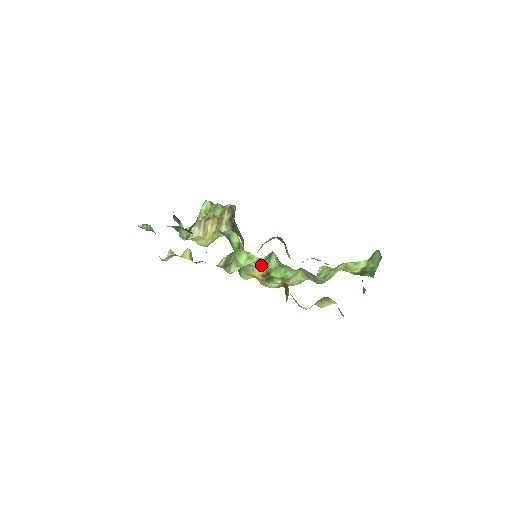
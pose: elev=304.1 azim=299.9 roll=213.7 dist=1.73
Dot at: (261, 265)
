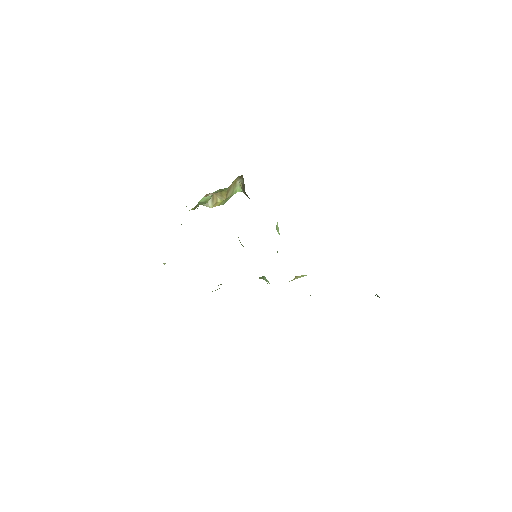
Dot at: occluded
